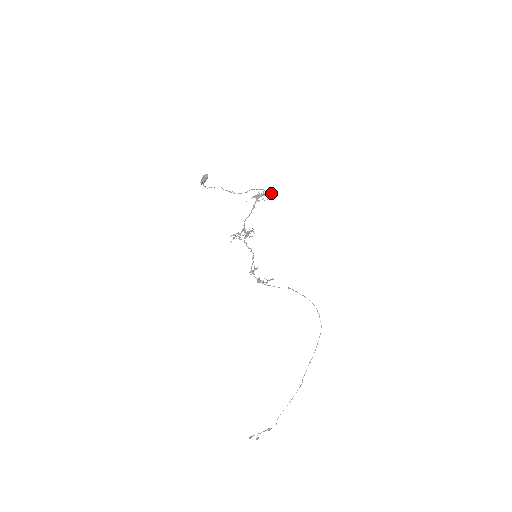
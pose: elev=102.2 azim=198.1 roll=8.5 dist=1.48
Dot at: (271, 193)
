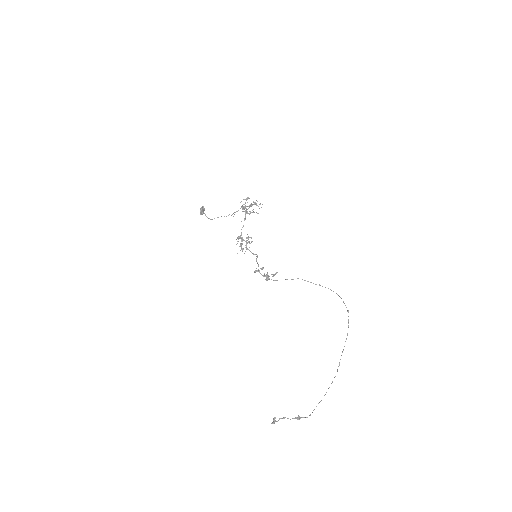
Dot at: occluded
